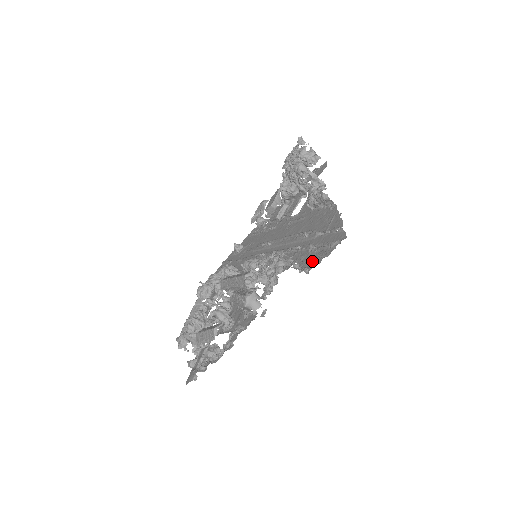
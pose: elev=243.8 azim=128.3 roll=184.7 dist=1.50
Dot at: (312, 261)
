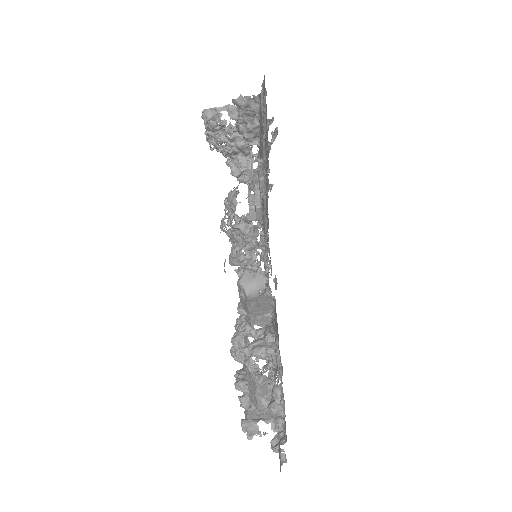
Dot at: occluded
